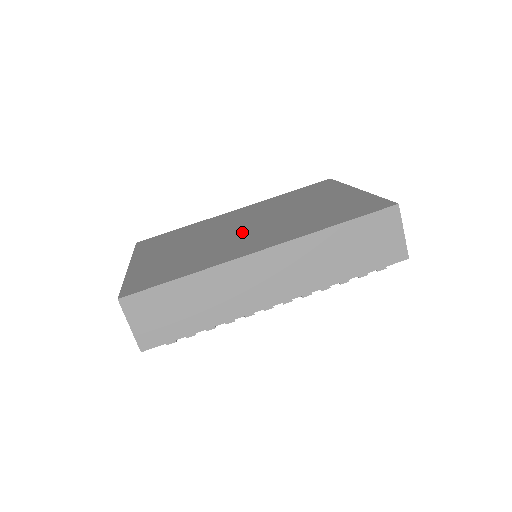
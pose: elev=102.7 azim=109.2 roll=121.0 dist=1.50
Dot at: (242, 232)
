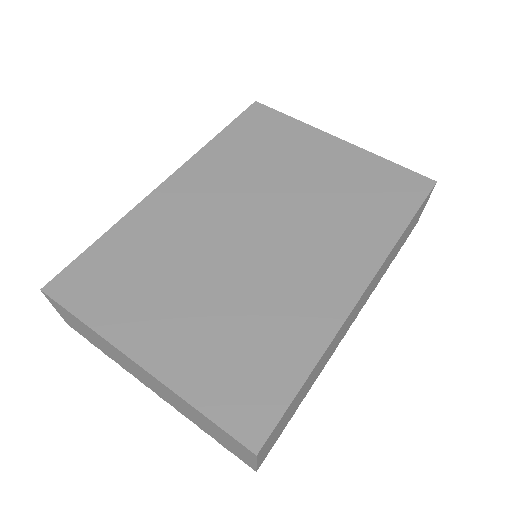
Dot at: (271, 248)
